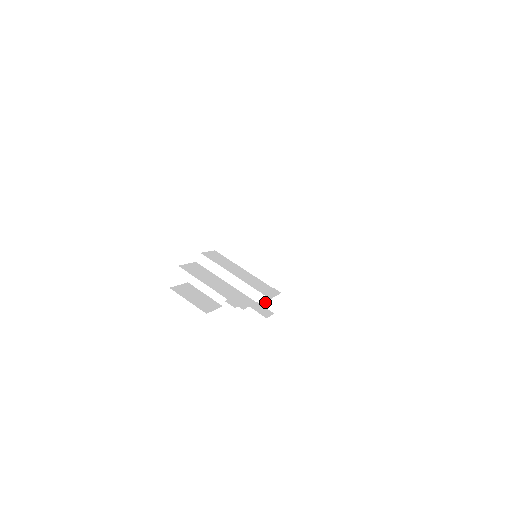
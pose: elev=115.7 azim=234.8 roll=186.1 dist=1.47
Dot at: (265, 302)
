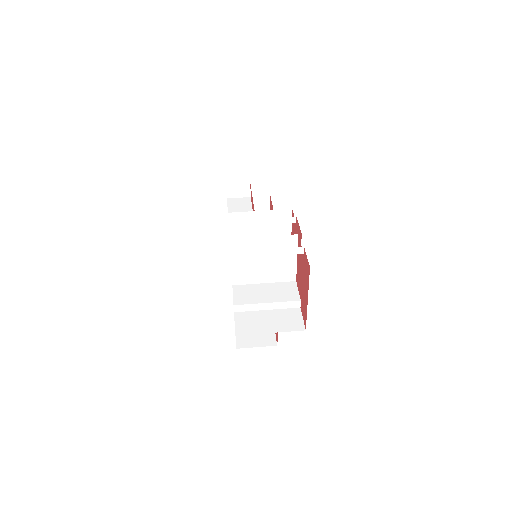
Dot at: occluded
